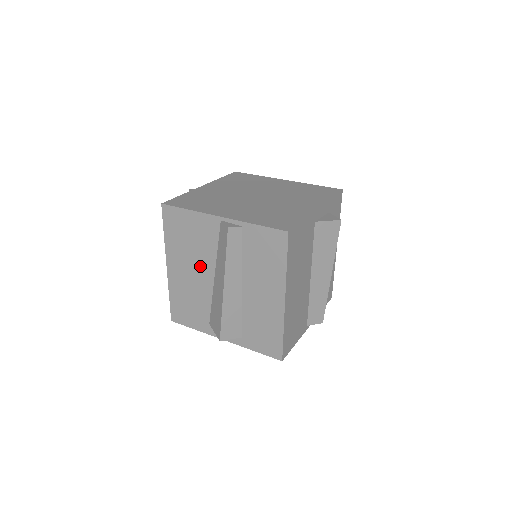
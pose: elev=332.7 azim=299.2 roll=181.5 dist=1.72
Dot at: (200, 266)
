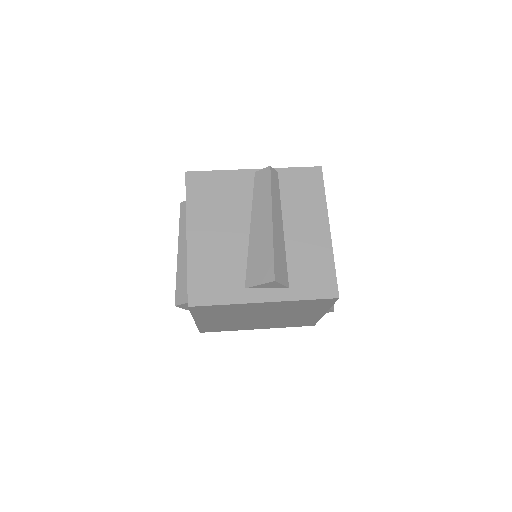
Dot at: (232, 222)
